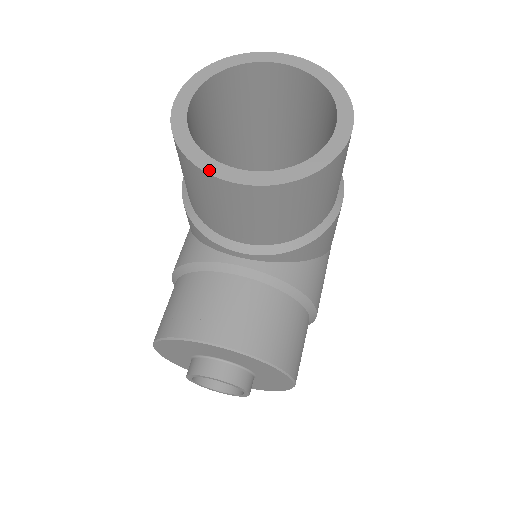
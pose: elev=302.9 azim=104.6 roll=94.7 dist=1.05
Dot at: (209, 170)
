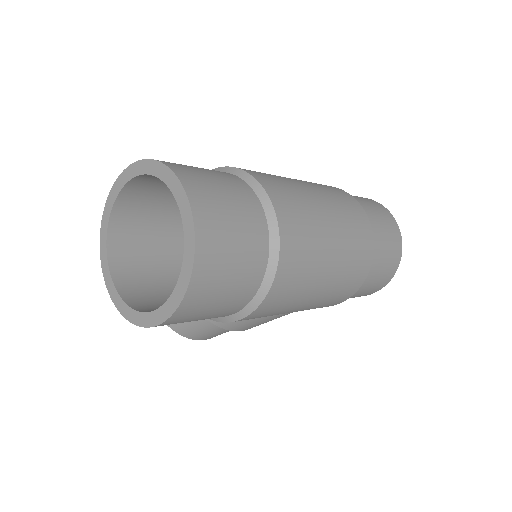
Dot at: (101, 247)
